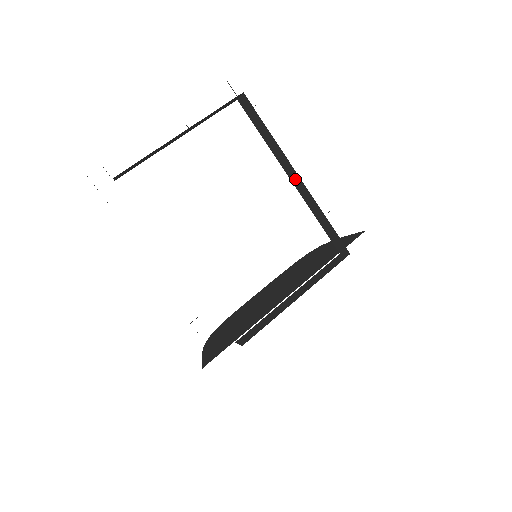
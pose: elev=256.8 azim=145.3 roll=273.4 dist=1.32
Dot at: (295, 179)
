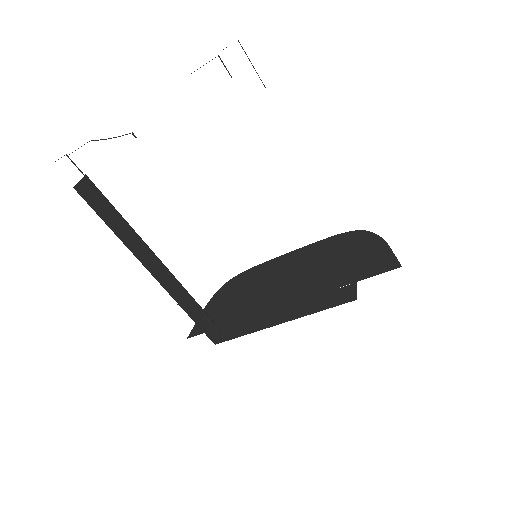
Dot at: occluded
